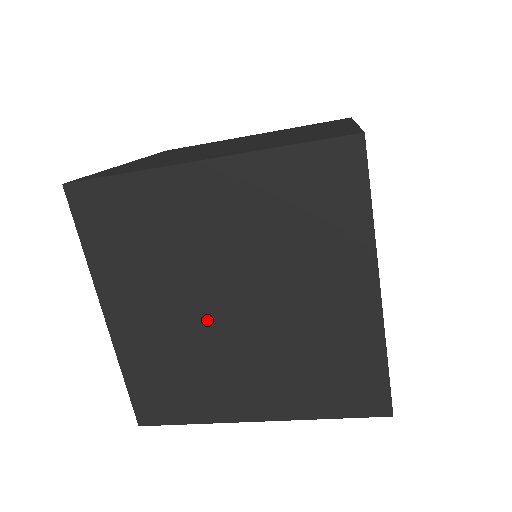
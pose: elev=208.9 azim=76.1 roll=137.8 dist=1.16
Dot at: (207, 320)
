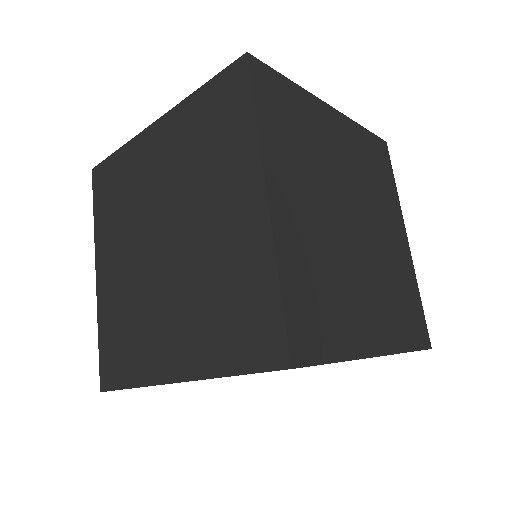
Dot at: (149, 263)
